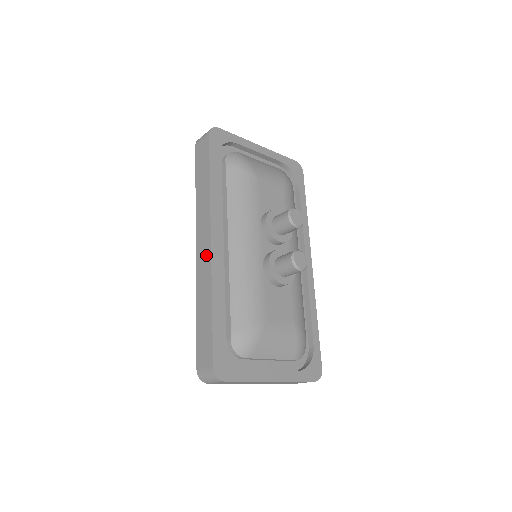
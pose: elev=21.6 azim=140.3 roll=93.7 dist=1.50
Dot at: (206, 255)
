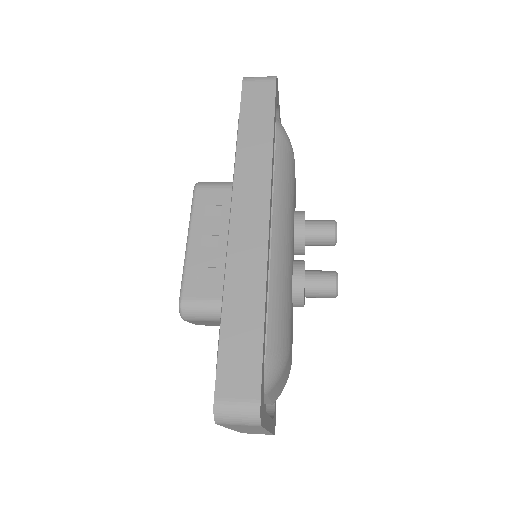
Dot at: (257, 232)
